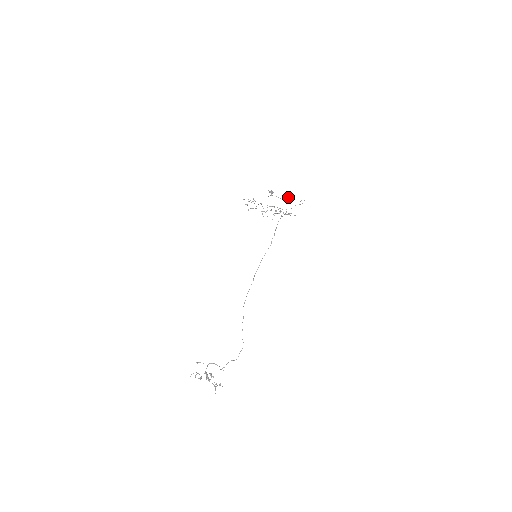
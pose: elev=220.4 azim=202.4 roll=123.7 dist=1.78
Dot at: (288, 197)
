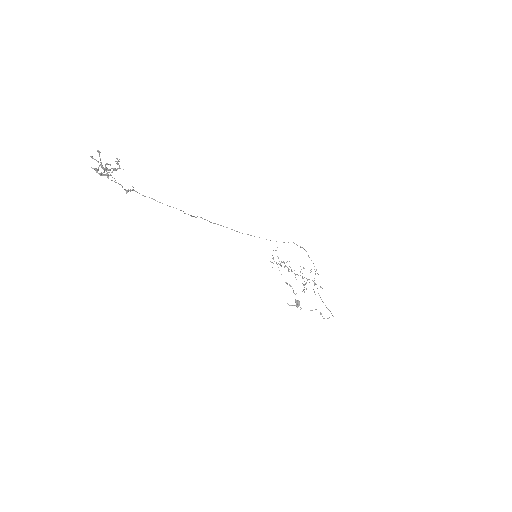
Dot at: occluded
